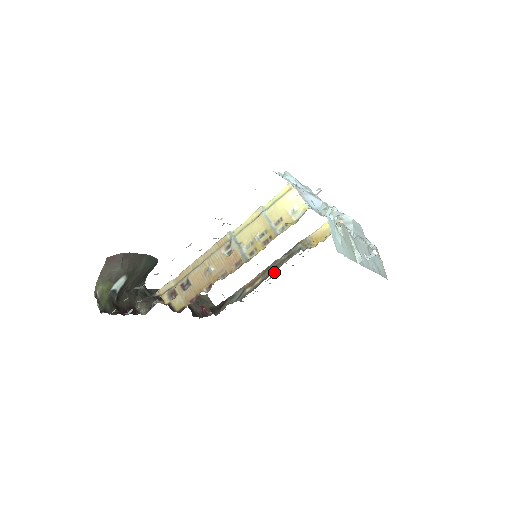
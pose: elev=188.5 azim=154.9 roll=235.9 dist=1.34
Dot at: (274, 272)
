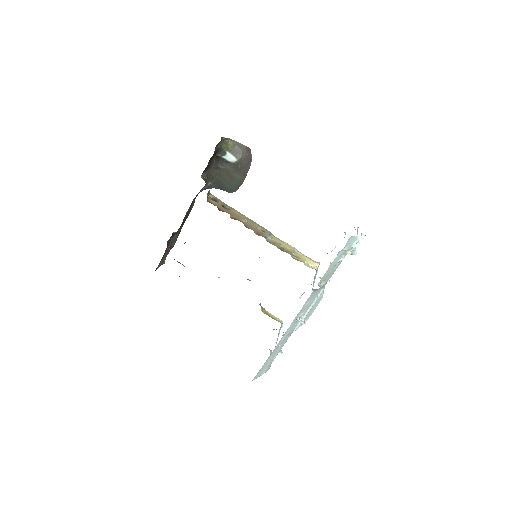
Dot at: occluded
